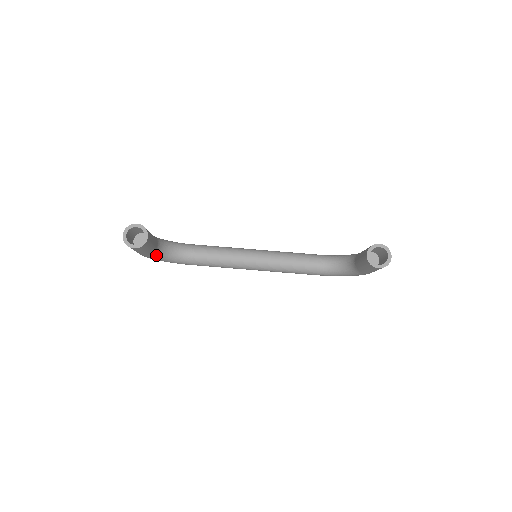
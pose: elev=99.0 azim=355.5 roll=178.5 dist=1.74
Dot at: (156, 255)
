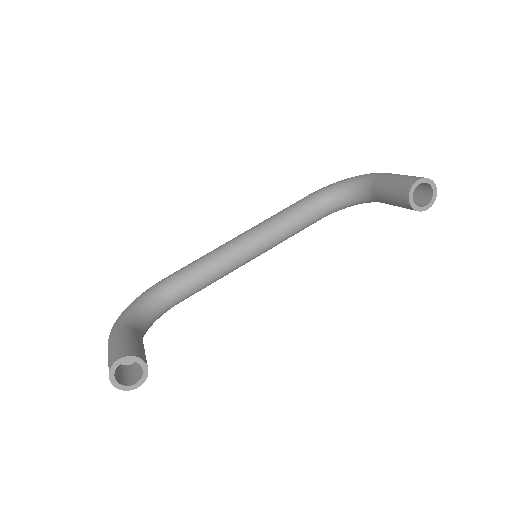
Dot at: occluded
